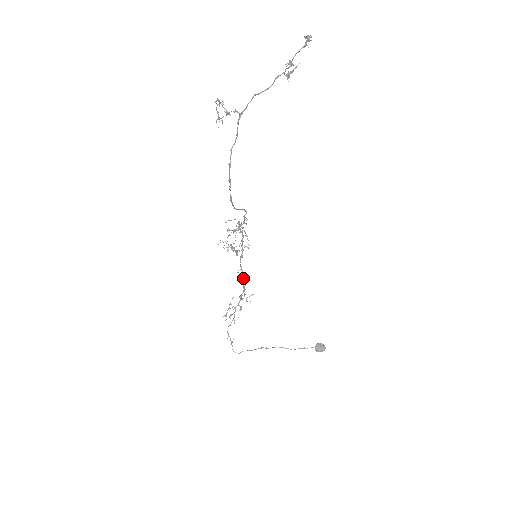
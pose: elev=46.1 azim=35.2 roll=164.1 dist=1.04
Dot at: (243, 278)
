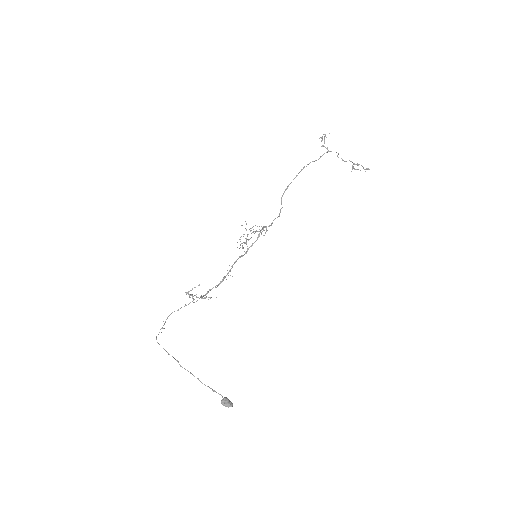
Dot at: (228, 272)
